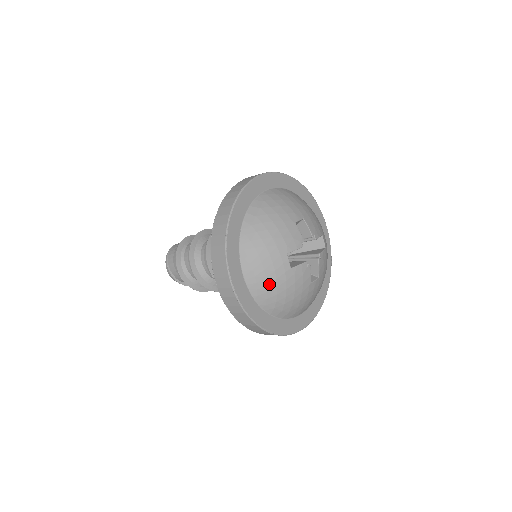
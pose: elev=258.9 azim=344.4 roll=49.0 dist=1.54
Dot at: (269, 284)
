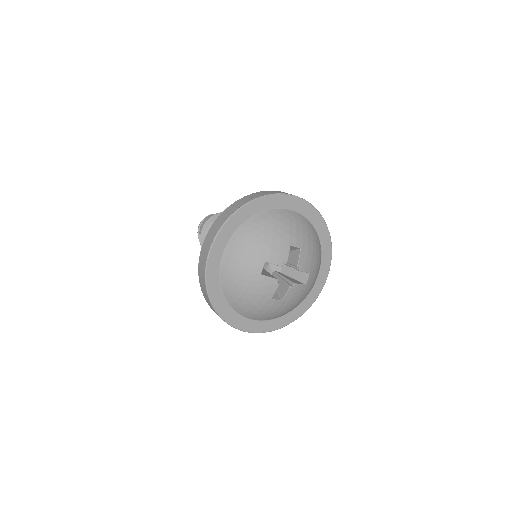
Dot at: (237, 273)
